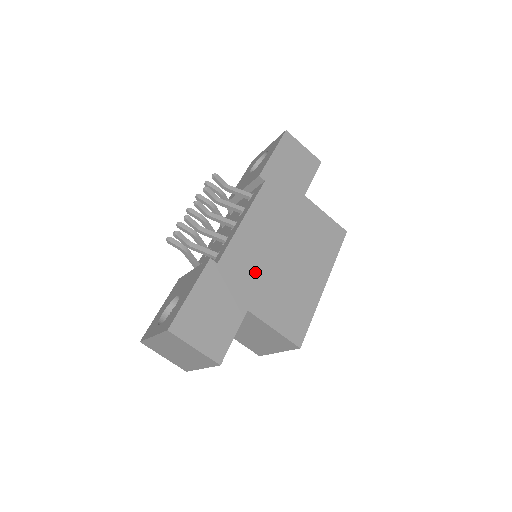
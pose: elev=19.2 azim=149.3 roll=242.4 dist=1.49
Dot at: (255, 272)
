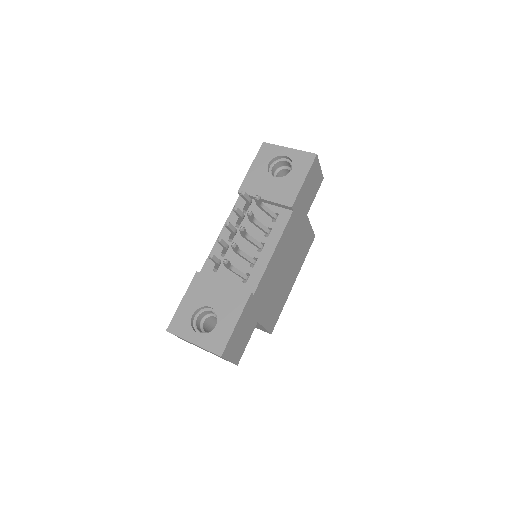
Dot at: (268, 292)
